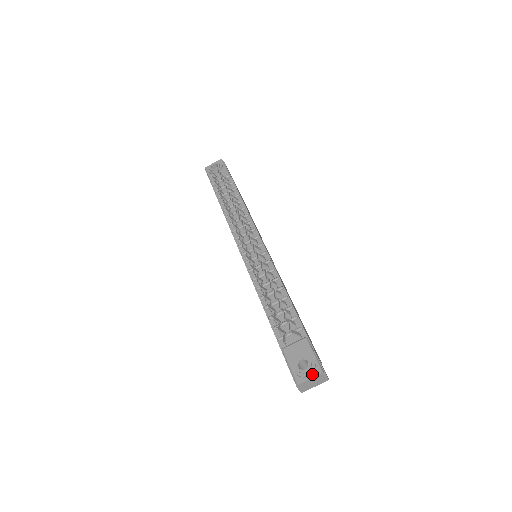
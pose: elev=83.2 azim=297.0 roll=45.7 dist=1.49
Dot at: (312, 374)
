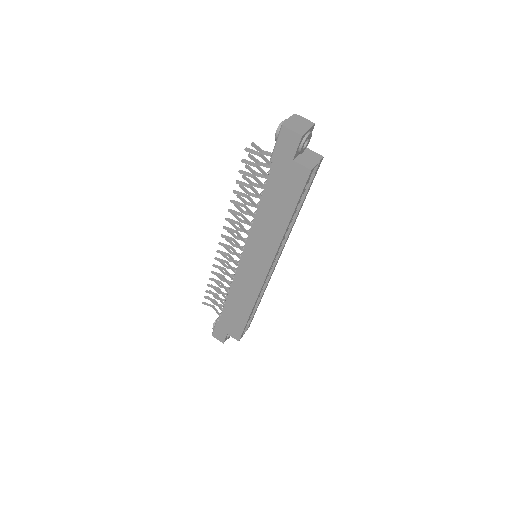
Dot at: (288, 120)
